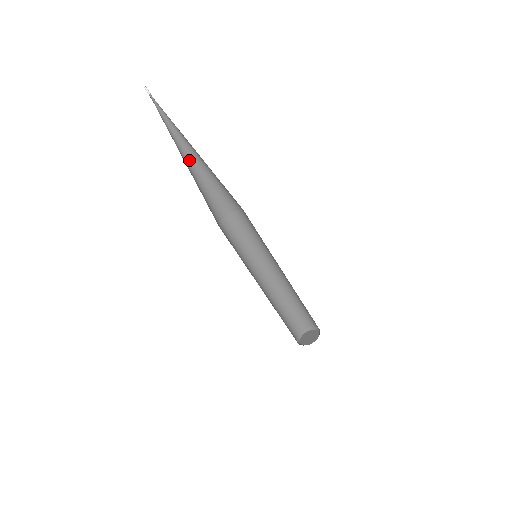
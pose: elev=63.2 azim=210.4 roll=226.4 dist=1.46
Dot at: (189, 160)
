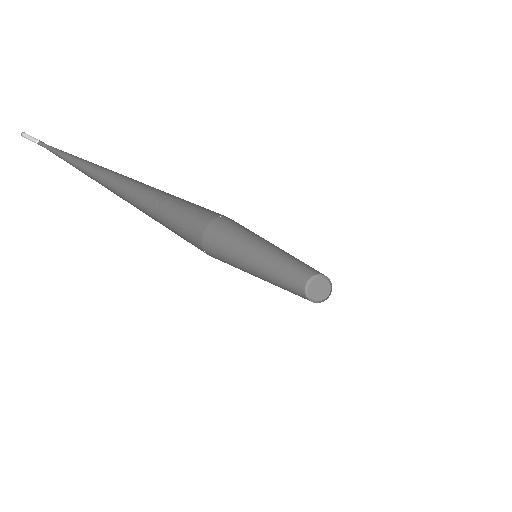
Dot at: (139, 194)
